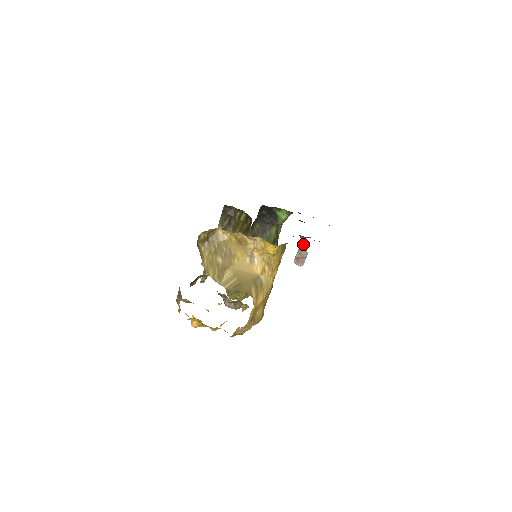
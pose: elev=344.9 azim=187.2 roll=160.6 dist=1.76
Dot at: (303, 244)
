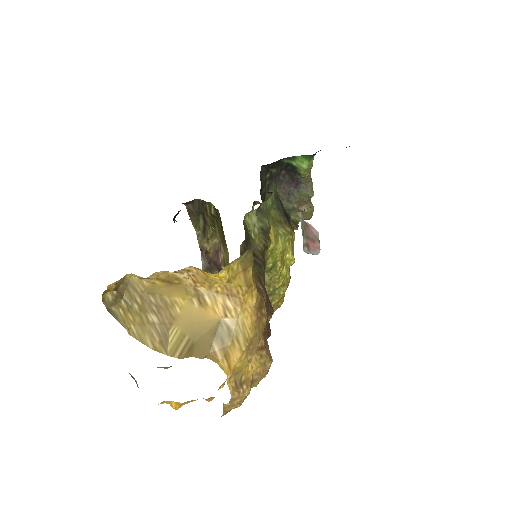
Dot at: (305, 221)
